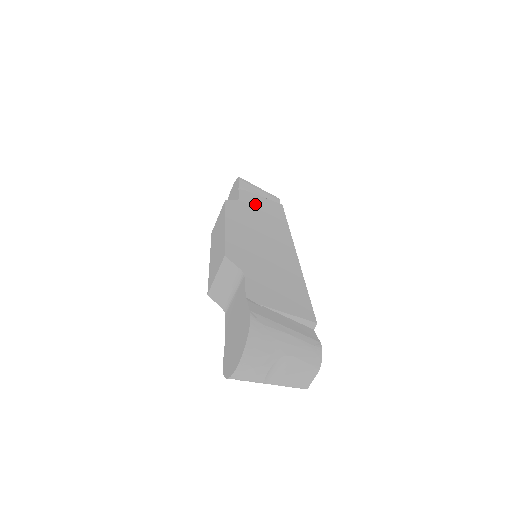
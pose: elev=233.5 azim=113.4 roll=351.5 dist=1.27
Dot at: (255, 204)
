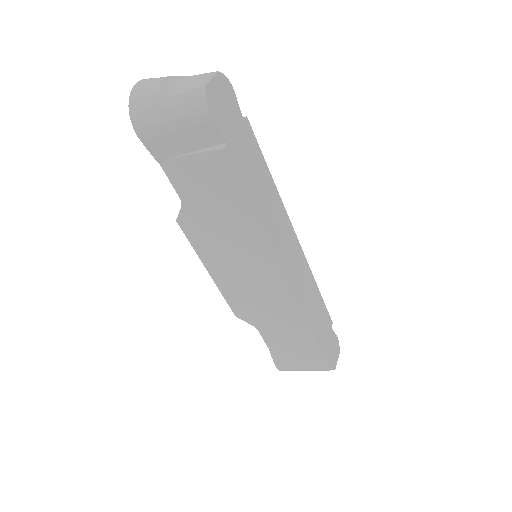
Dot at: (200, 196)
